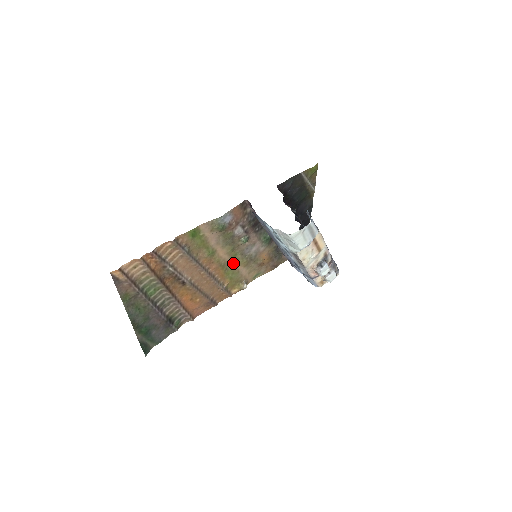
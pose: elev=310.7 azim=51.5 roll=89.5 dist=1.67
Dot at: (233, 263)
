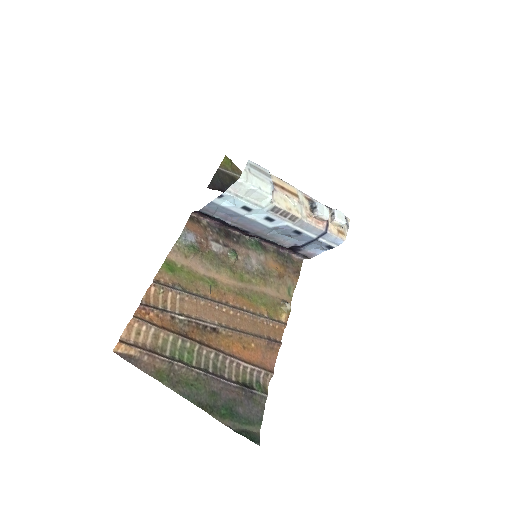
Dot at: (249, 287)
